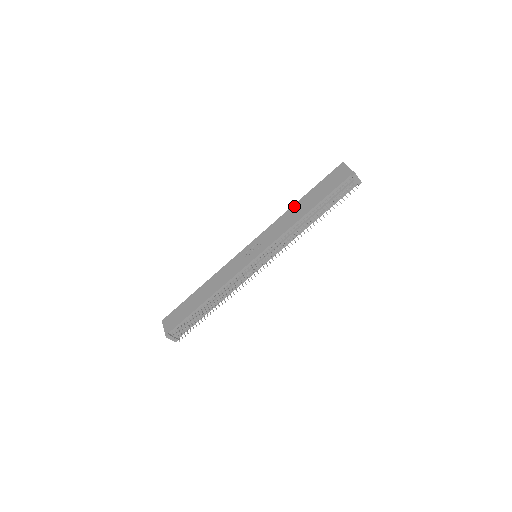
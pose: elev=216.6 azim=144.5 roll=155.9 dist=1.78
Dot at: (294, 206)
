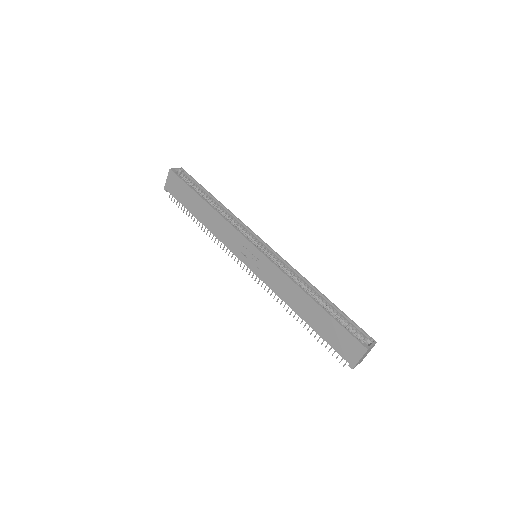
Dot at: (305, 296)
